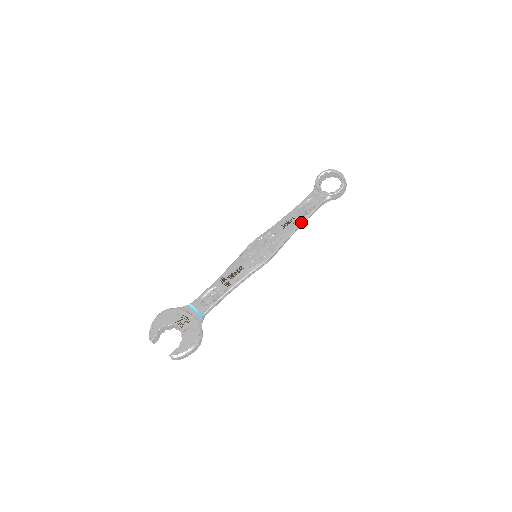
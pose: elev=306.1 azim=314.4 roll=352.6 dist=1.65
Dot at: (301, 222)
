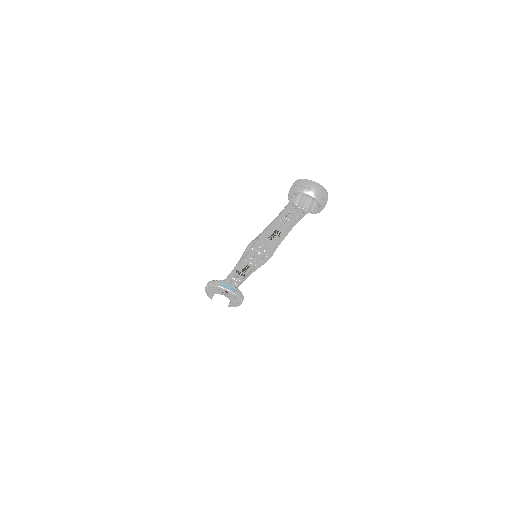
Dot at: (286, 235)
